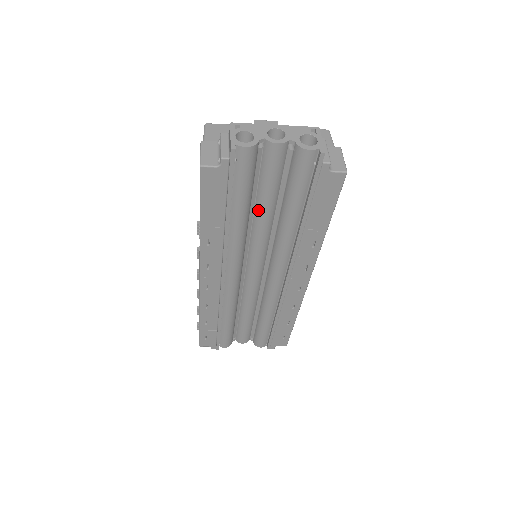
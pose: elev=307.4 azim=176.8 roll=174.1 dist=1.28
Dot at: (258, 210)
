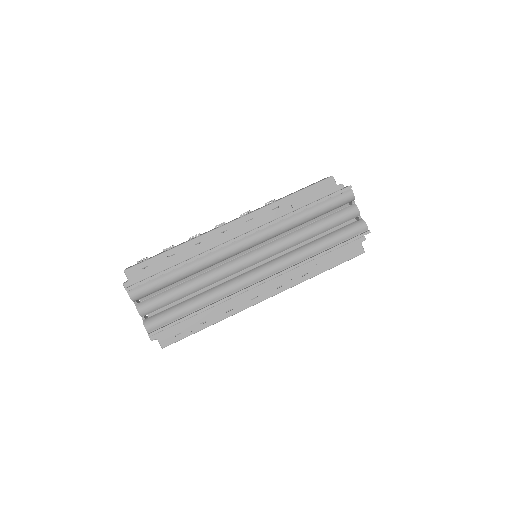
Dot at: (308, 227)
